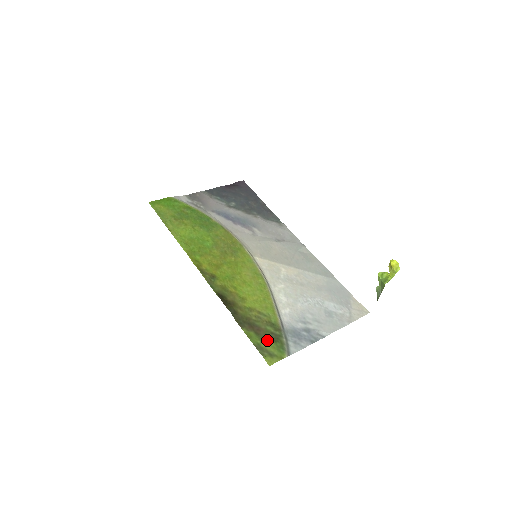
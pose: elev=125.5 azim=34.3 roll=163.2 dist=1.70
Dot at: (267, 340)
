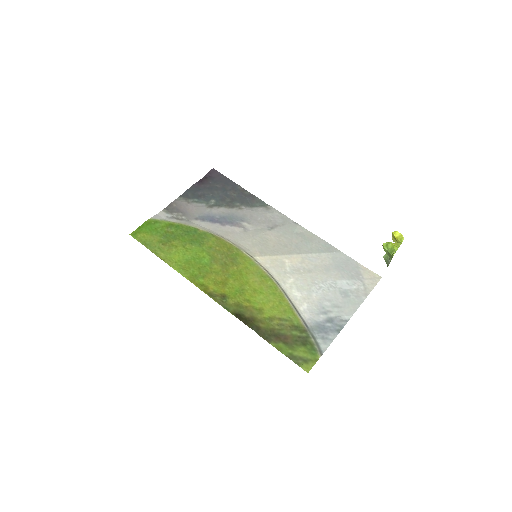
Dot at: (297, 346)
